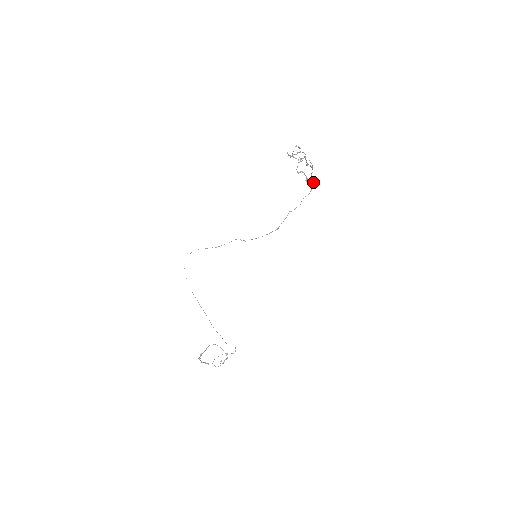
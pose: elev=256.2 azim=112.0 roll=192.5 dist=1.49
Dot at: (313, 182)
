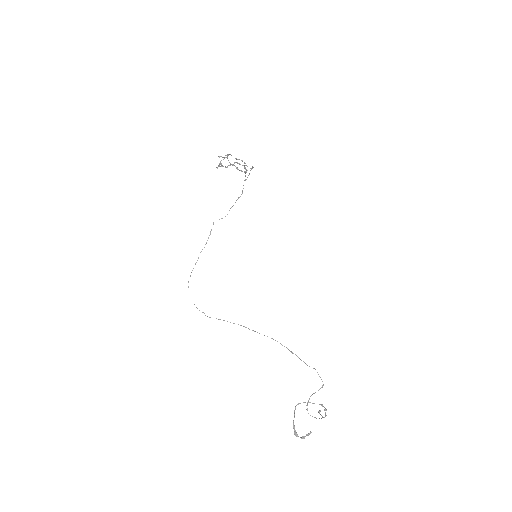
Dot at: (252, 168)
